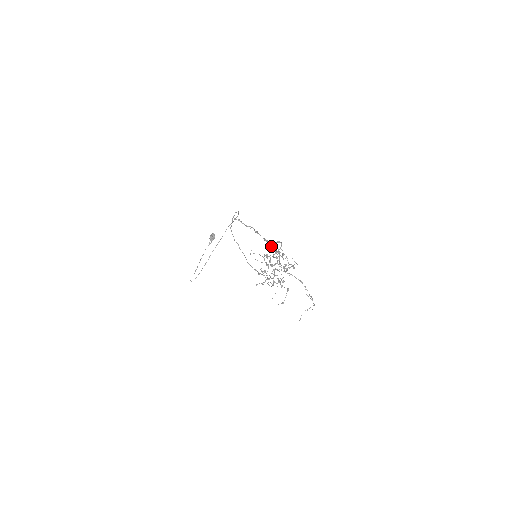
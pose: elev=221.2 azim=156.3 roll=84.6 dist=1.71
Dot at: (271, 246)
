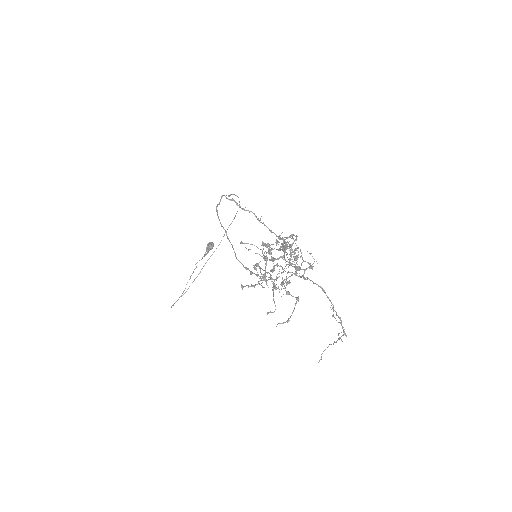
Dot at: occluded
